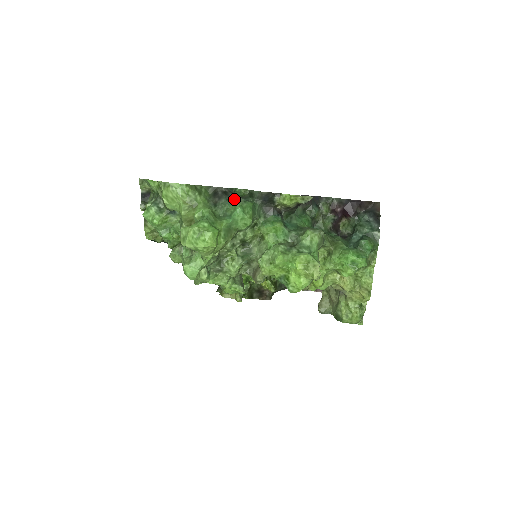
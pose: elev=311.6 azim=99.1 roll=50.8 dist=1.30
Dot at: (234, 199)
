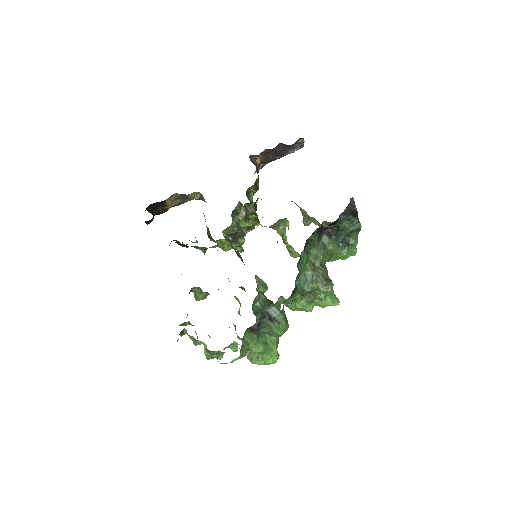
Dot at: (271, 329)
